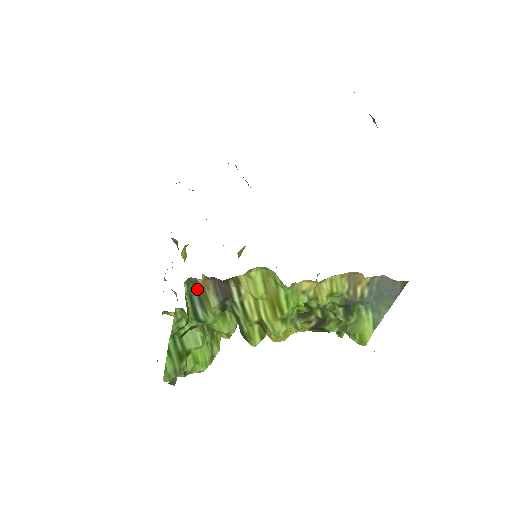
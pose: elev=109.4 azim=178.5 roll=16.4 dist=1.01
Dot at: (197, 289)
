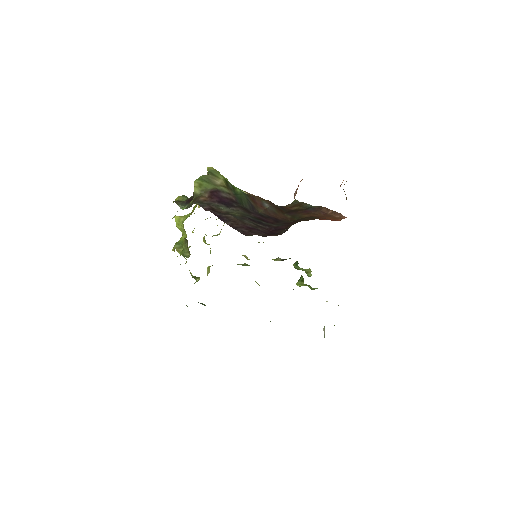
Dot at: occluded
